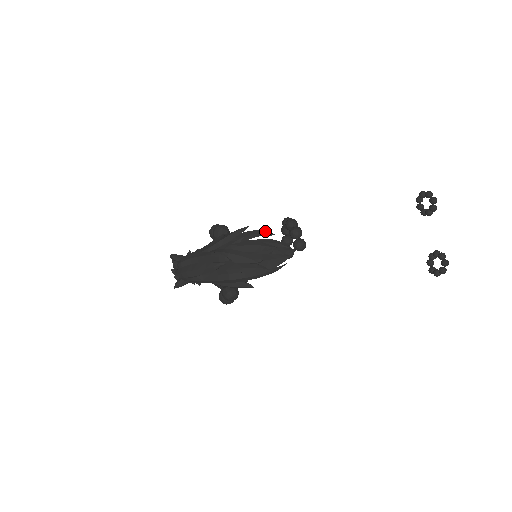
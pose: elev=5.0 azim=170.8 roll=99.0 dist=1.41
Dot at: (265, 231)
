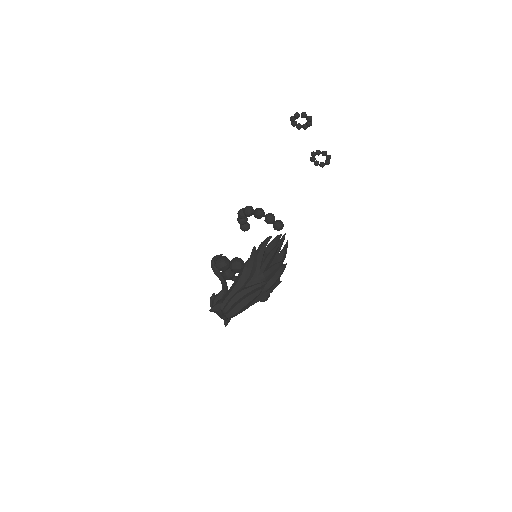
Dot at: (267, 240)
